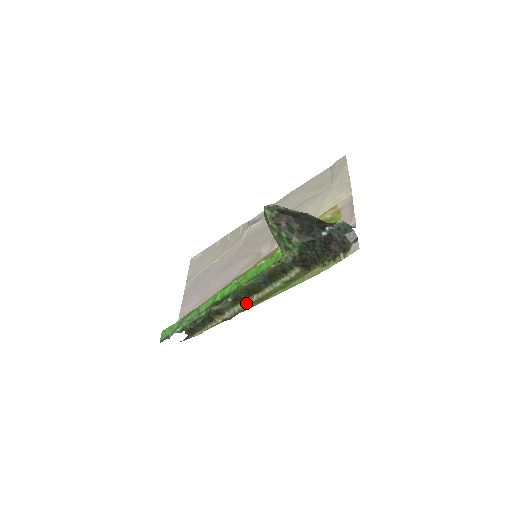
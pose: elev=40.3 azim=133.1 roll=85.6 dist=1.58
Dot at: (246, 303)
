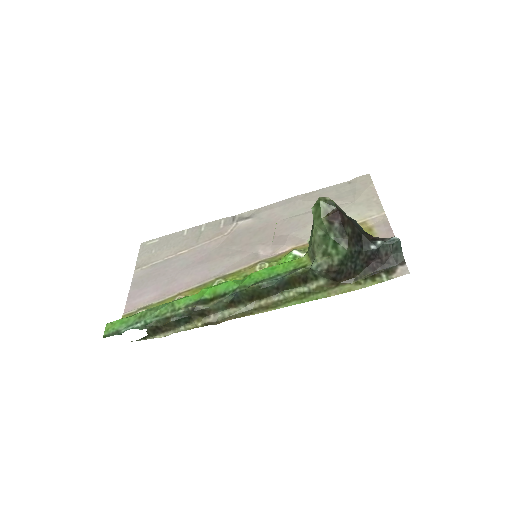
Dot at: (242, 308)
